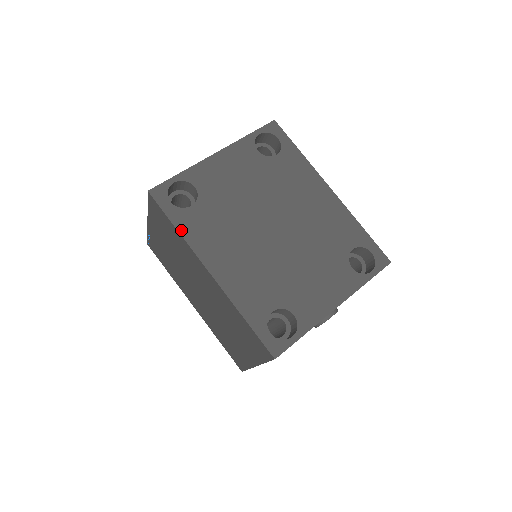
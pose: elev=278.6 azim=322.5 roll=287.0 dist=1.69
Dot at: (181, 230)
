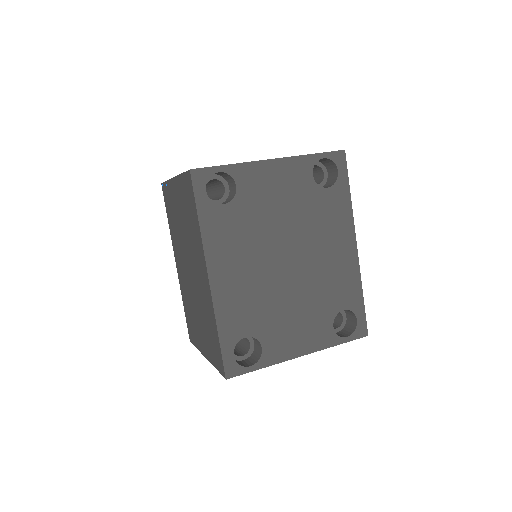
Dot at: (202, 224)
